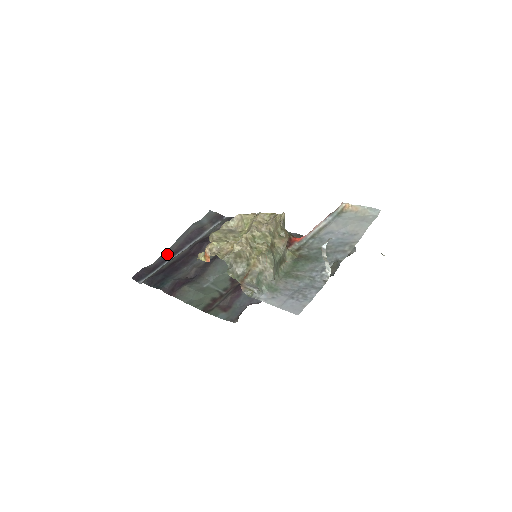
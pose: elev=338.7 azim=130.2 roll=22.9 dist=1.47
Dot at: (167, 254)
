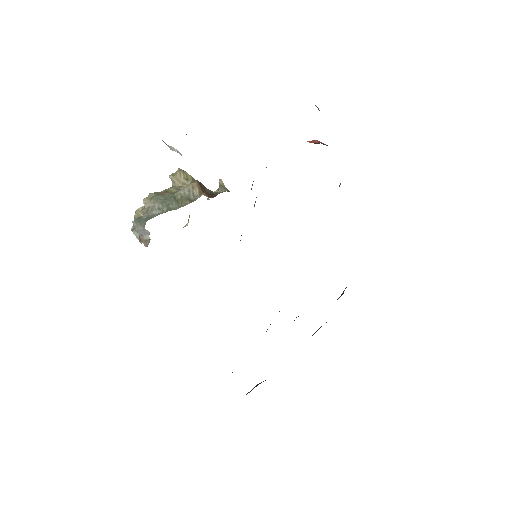
Dot at: occluded
